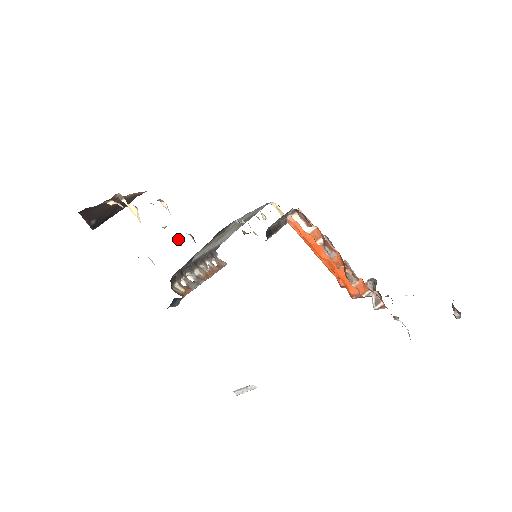
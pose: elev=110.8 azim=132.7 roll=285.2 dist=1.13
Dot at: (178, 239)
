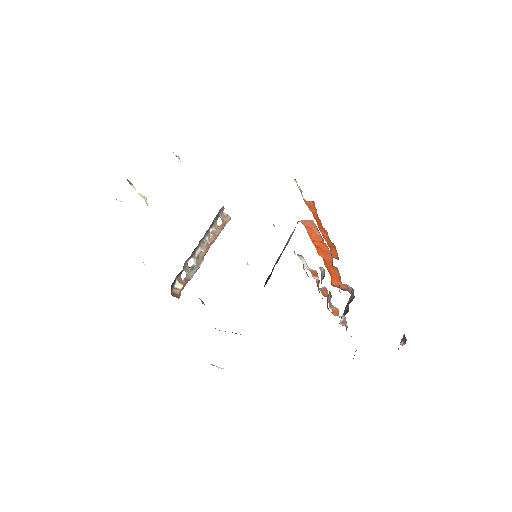
Dot at: occluded
